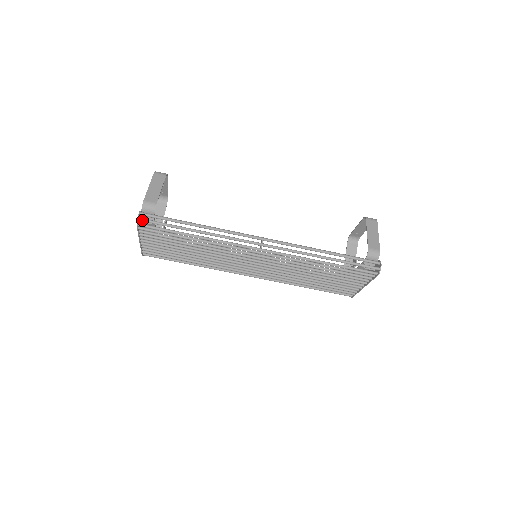
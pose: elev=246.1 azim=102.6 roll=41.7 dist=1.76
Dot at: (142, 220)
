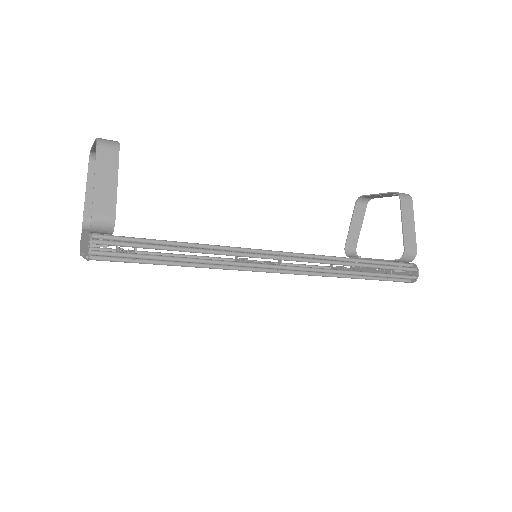
Dot at: (97, 254)
